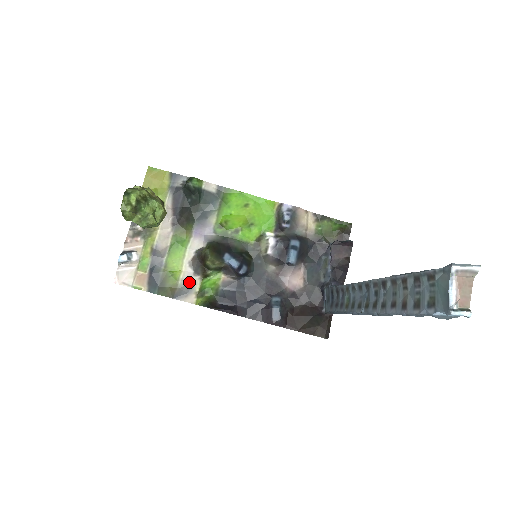
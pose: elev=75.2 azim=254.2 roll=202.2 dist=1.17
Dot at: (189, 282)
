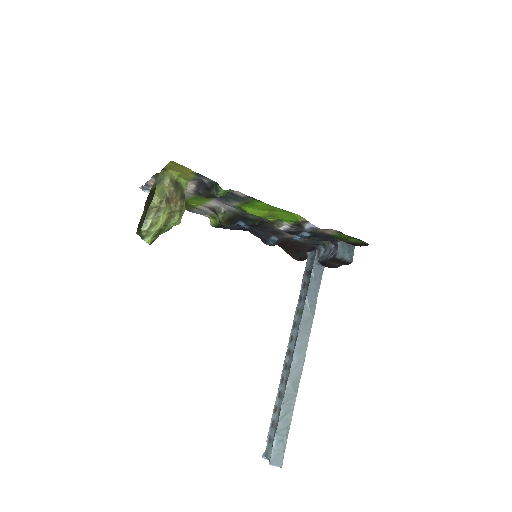
Dot at: (205, 211)
